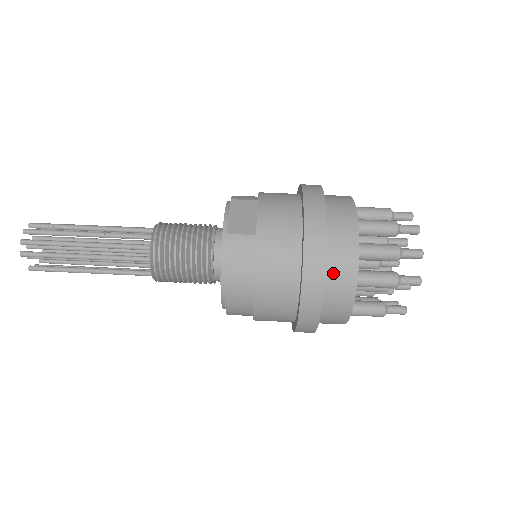
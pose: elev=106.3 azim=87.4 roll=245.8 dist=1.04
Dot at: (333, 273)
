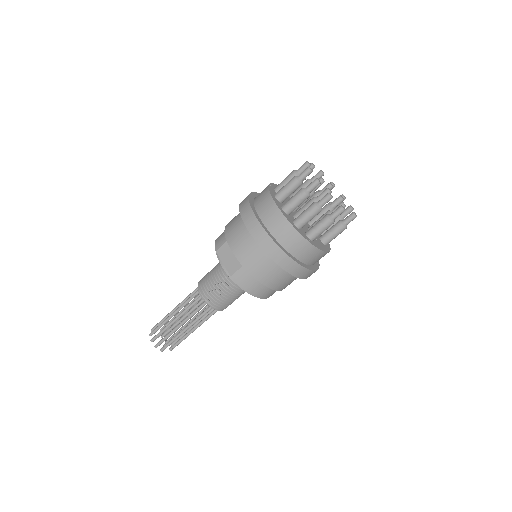
Dot at: (295, 251)
